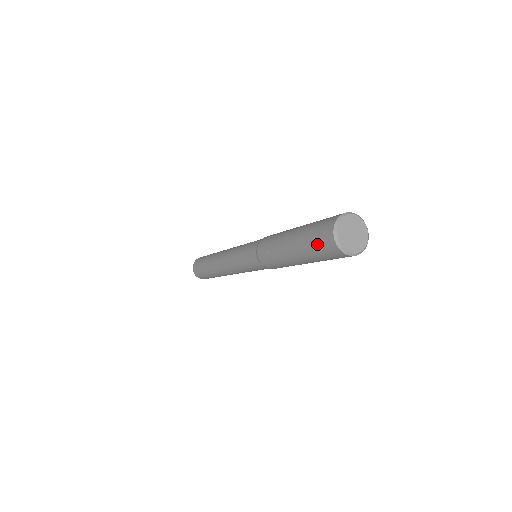
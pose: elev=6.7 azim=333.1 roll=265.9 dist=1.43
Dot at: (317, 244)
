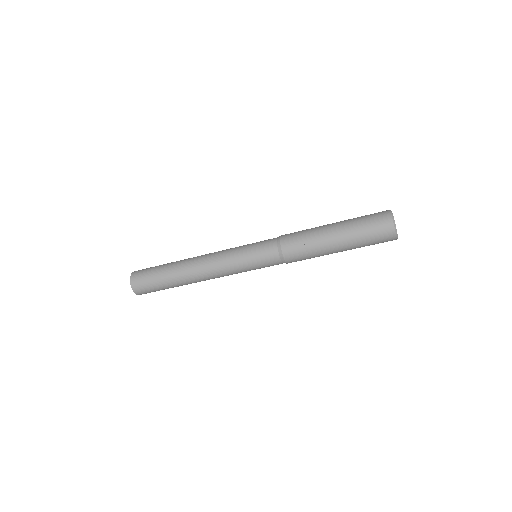
Dot at: (374, 236)
